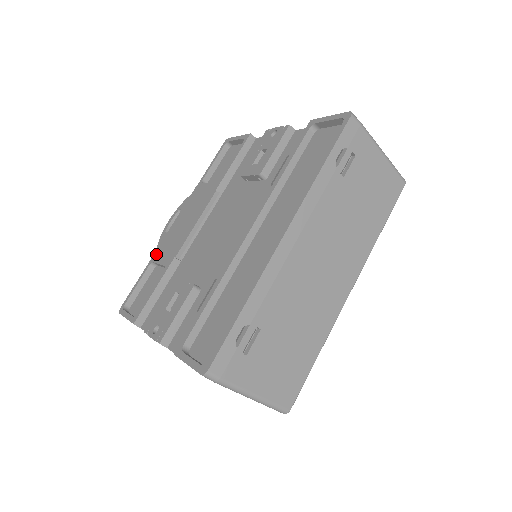
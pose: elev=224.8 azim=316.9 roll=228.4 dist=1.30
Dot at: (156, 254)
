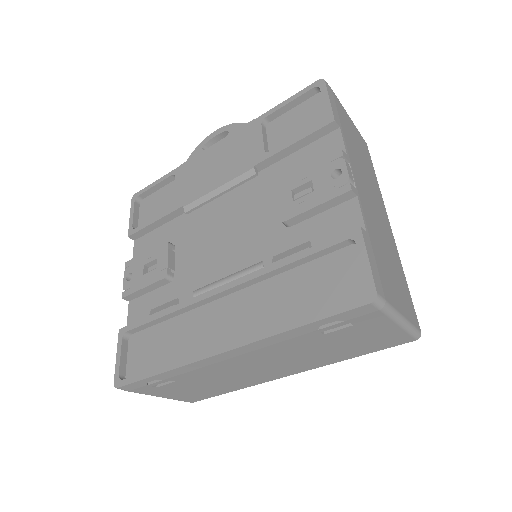
Dot at: (182, 169)
